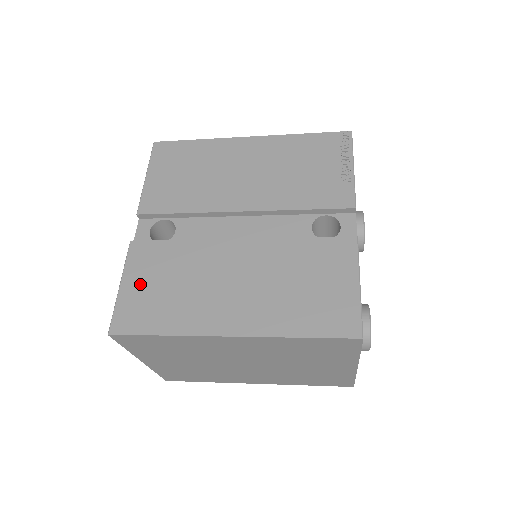
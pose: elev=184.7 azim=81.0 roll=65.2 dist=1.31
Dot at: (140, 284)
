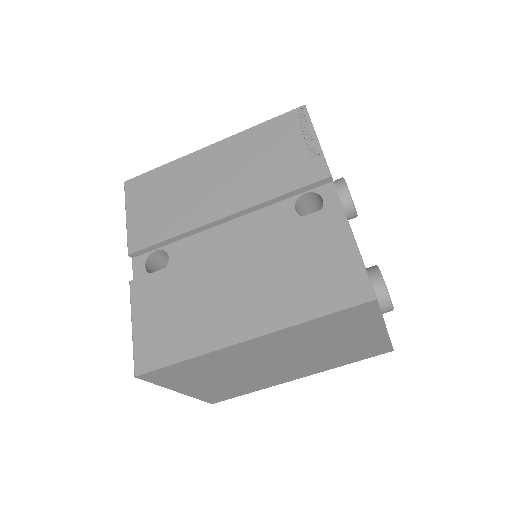
Dot at: (150, 319)
